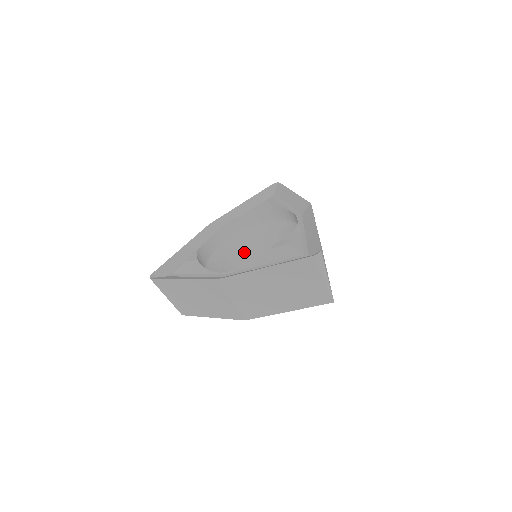
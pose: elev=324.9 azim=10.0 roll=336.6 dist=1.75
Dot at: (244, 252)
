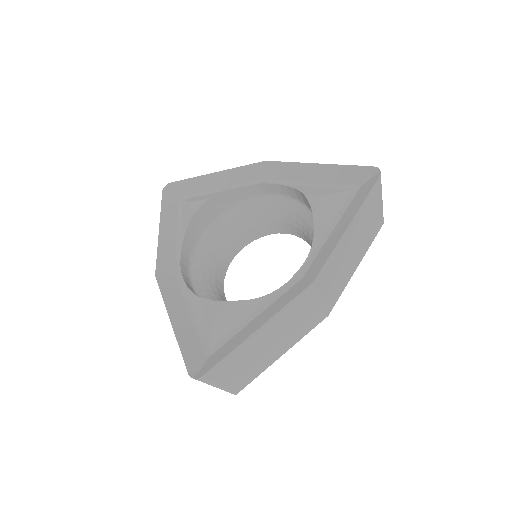
Dot at: (284, 220)
